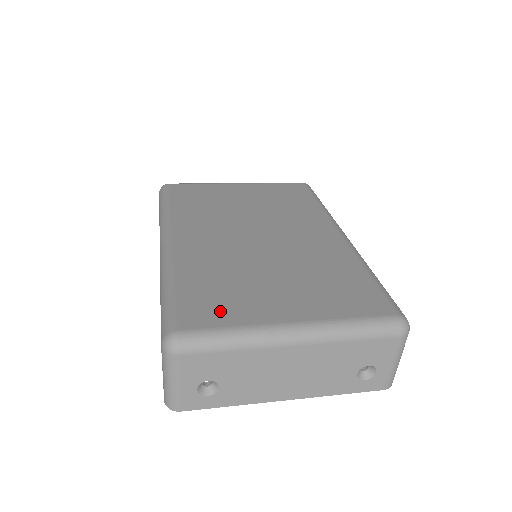
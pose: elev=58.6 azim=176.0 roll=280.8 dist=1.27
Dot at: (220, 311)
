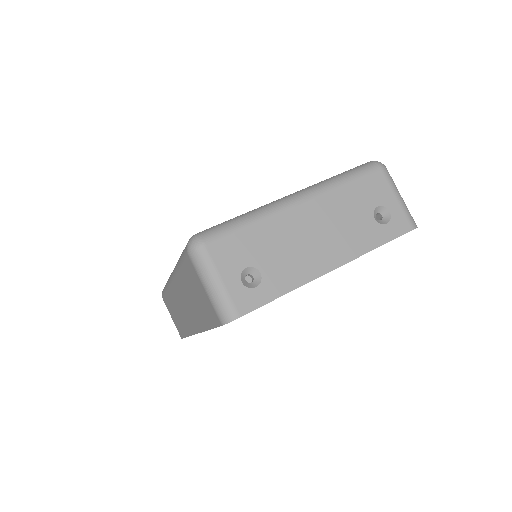
Dot at: occluded
